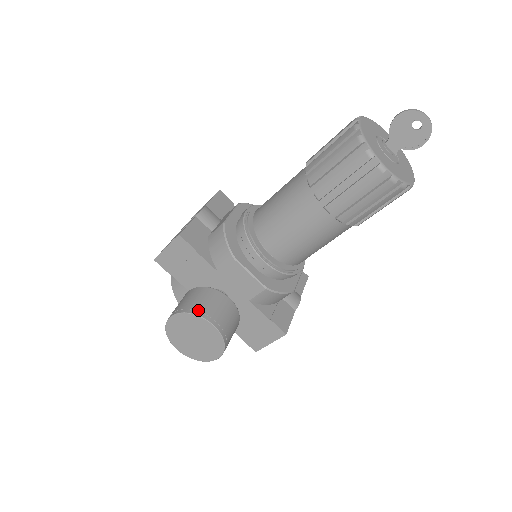
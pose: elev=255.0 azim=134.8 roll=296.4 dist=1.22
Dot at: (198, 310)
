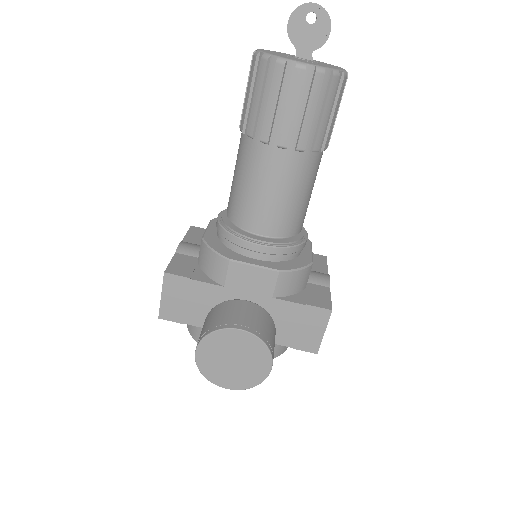
Dot at: (217, 325)
